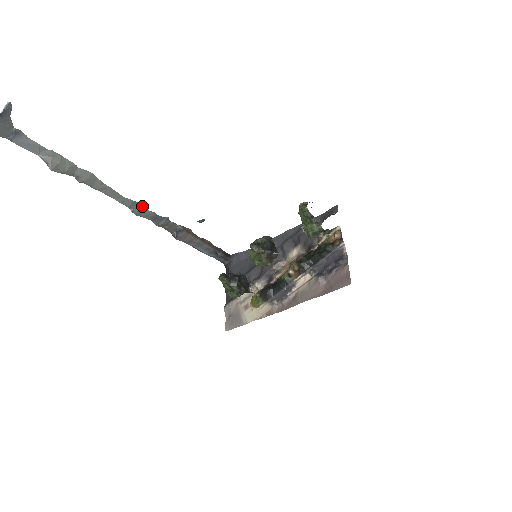
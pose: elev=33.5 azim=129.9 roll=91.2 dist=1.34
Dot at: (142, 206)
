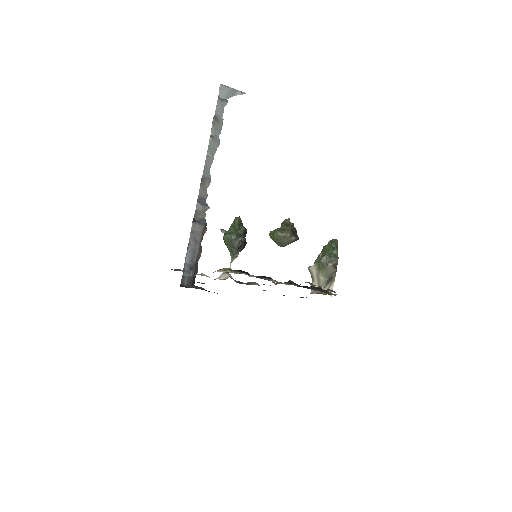
Dot at: occluded
